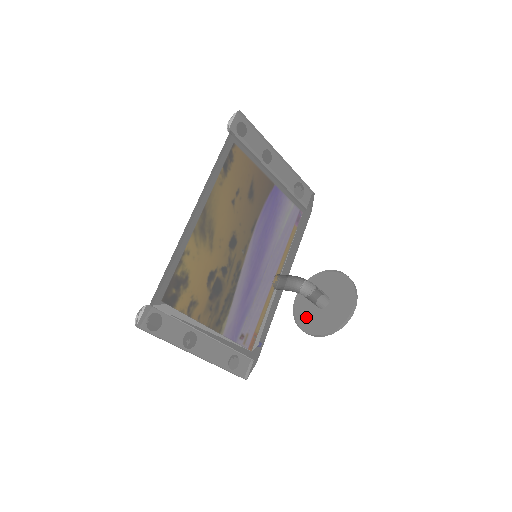
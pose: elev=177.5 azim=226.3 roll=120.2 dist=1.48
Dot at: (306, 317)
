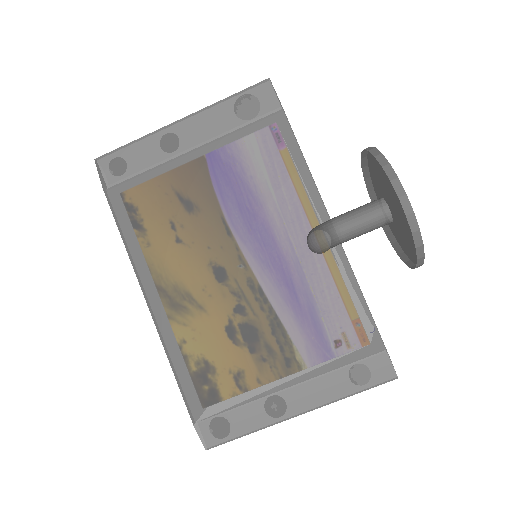
Dot at: (395, 243)
